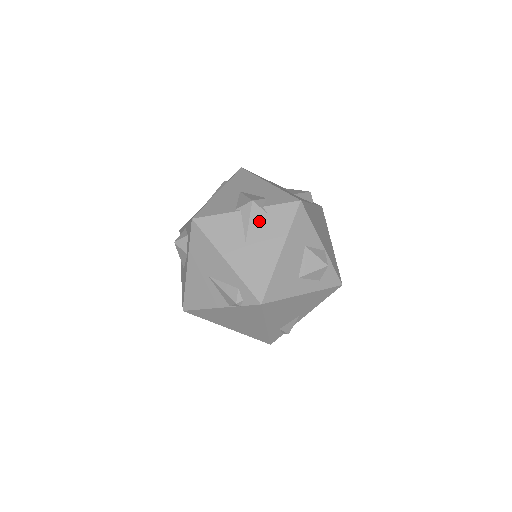
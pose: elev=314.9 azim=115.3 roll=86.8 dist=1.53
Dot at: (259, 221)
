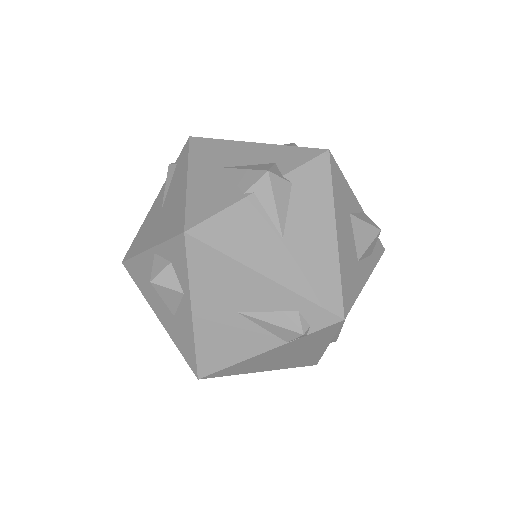
Dot at: (287, 199)
